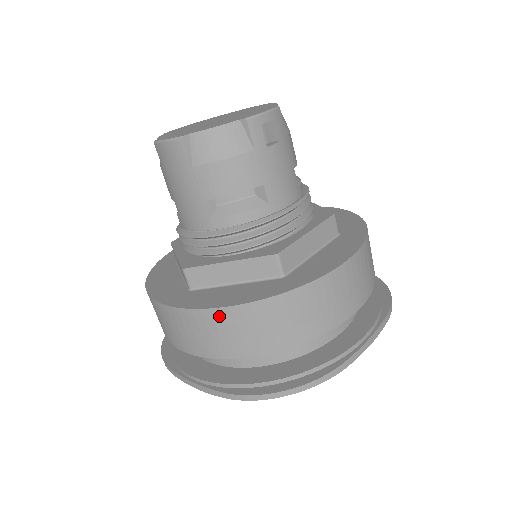
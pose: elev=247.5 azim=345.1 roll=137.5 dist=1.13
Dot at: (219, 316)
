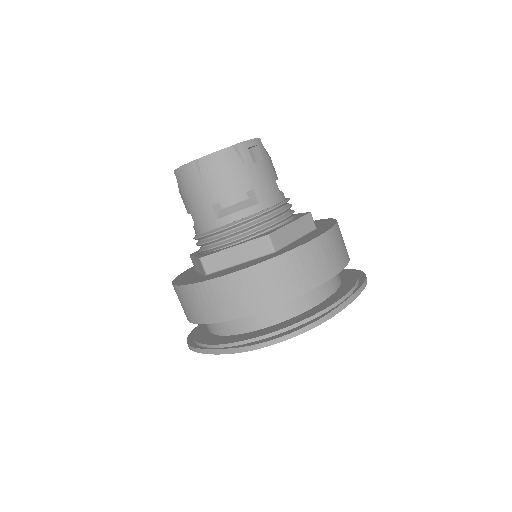
Dot at: (229, 281)
